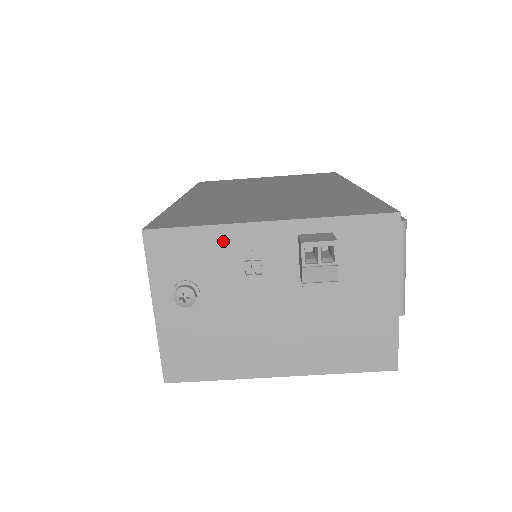
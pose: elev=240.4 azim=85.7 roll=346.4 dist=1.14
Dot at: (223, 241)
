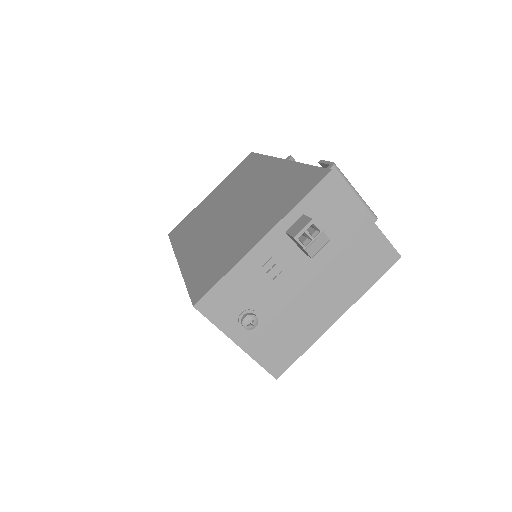
Dot at: (245, 272)
